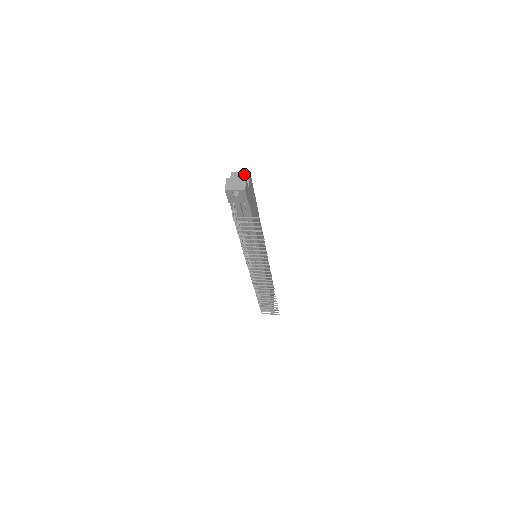
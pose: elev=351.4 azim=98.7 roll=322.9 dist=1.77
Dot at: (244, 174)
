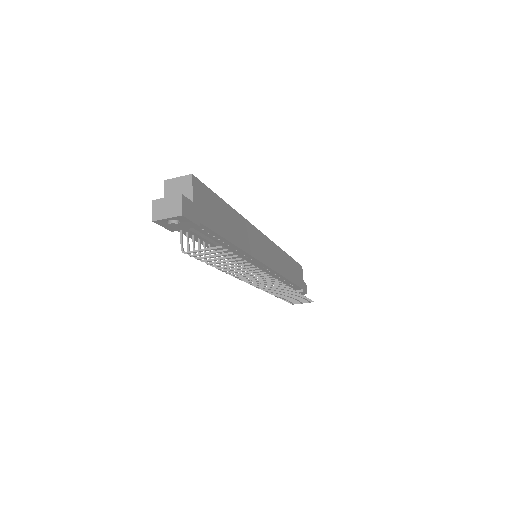
Dot at: (183, 179)
